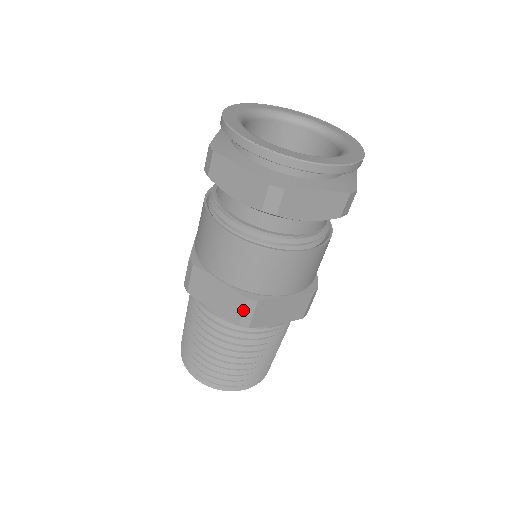
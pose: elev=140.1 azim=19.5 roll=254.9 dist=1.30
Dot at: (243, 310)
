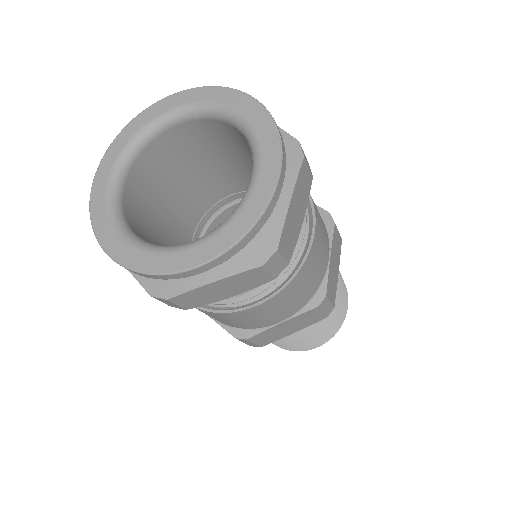
Dot at: (241, 341)
